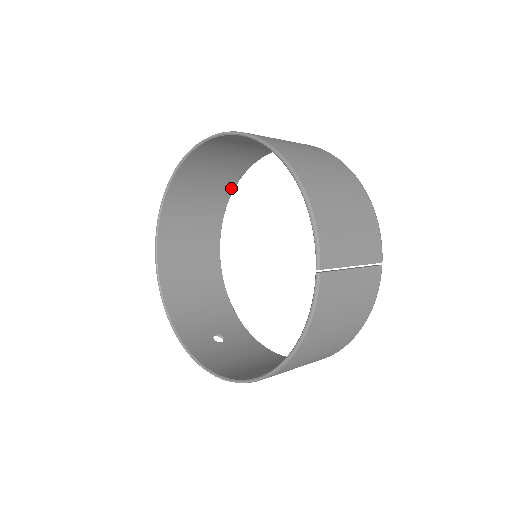
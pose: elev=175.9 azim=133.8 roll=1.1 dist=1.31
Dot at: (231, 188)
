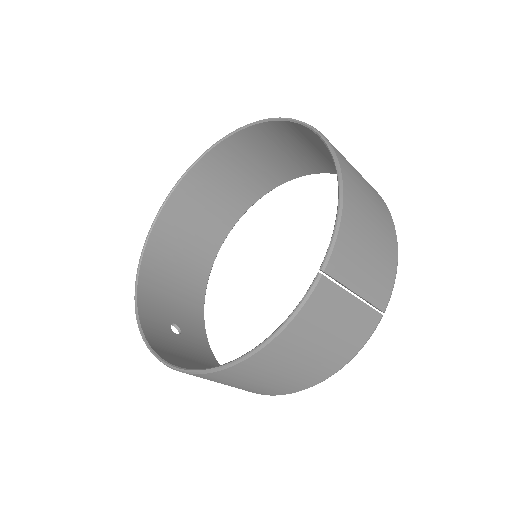
Dot at: (260, 194)
